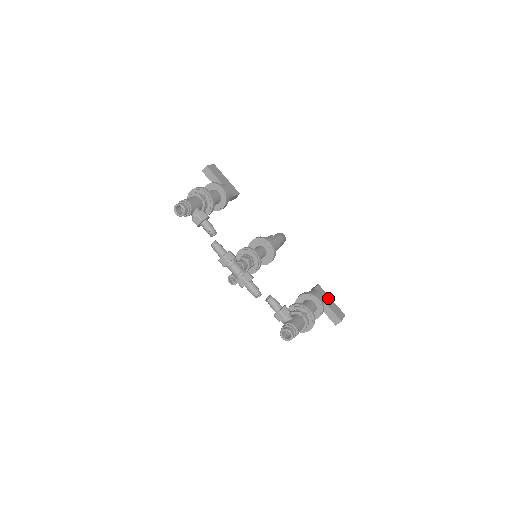
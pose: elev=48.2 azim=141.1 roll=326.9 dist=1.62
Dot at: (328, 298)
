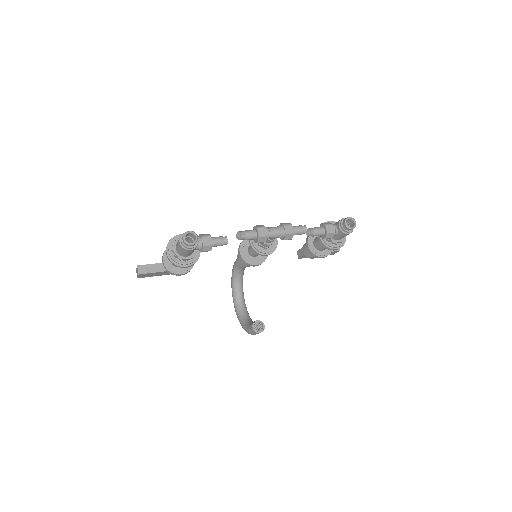
Dot at: occluded
